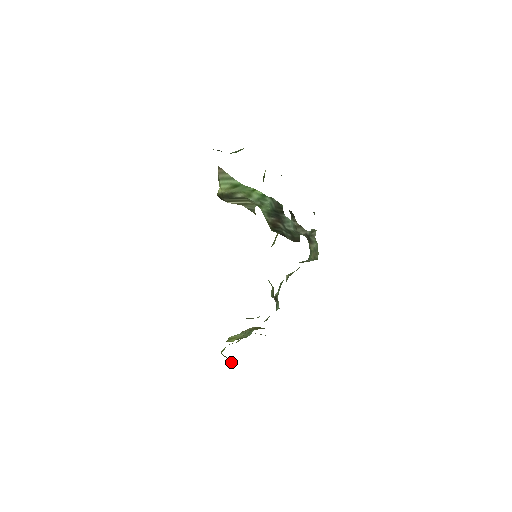
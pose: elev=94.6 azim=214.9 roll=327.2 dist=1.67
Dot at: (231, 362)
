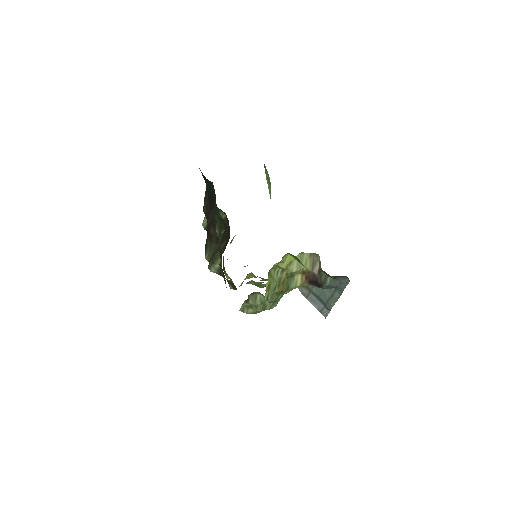
Dot at: occluded
